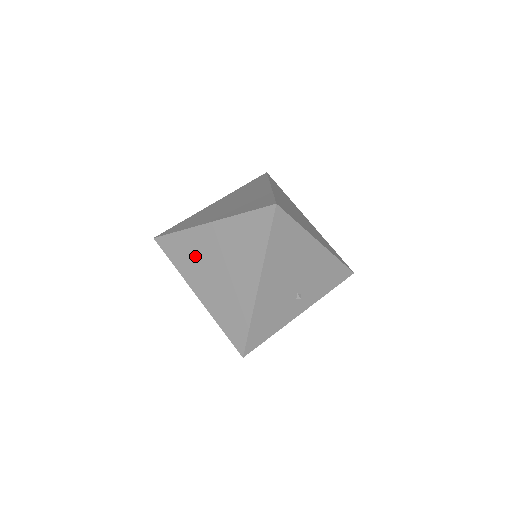
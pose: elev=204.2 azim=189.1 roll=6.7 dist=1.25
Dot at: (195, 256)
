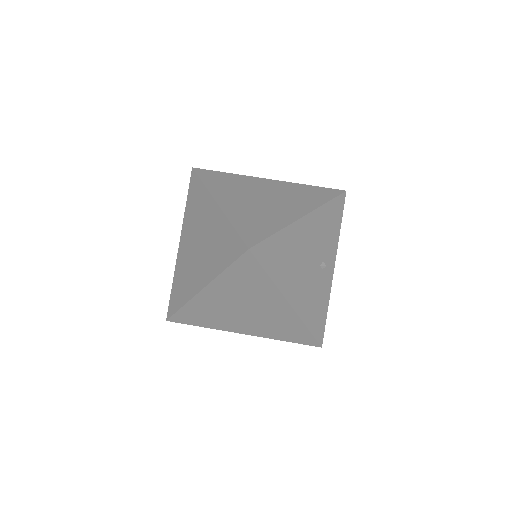
Dot at: (214, 314)
